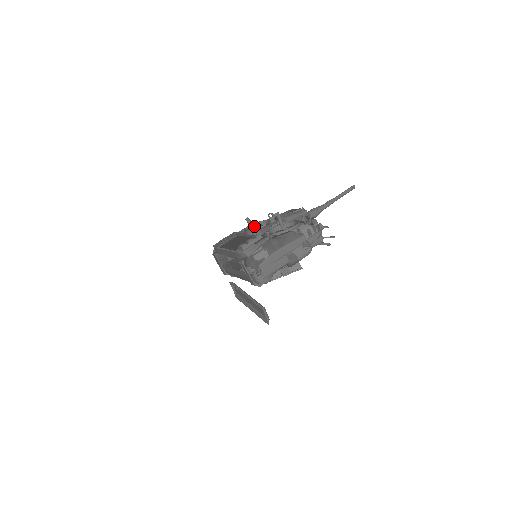
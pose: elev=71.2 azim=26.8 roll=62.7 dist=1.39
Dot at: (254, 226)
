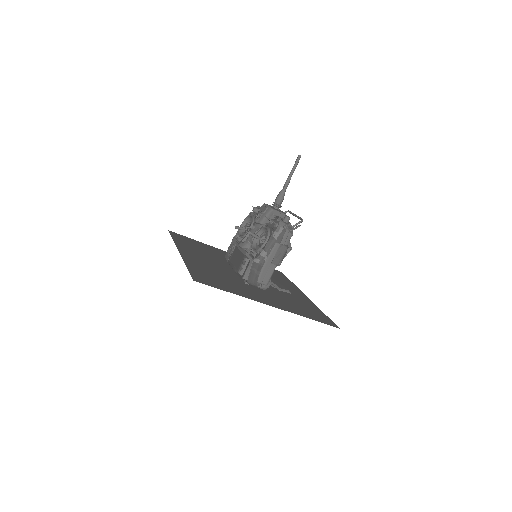
Dot at: (244, 228)
